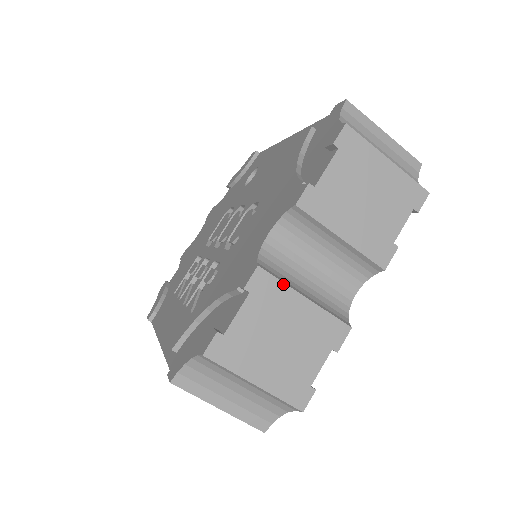
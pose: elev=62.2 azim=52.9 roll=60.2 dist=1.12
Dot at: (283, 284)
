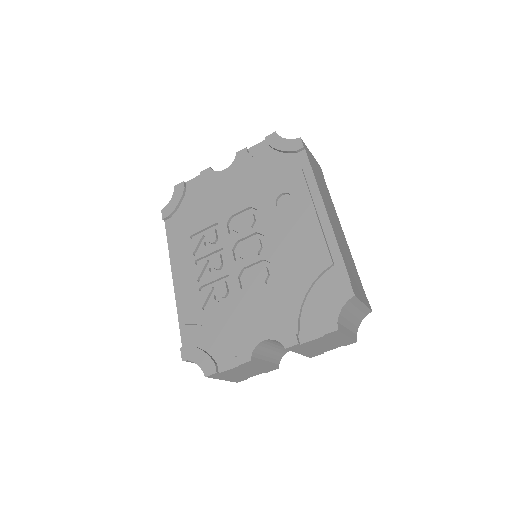
Dot at: (258, 363)
